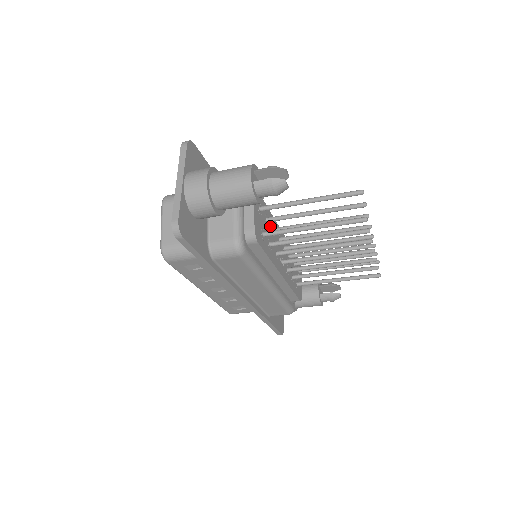
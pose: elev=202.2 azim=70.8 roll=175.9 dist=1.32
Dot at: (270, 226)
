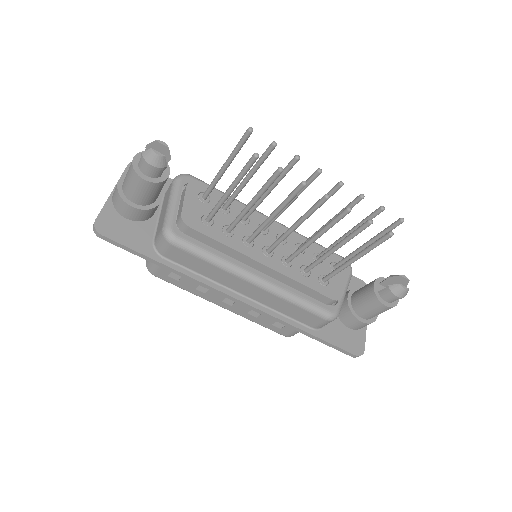
Dot at: (234, 215)
